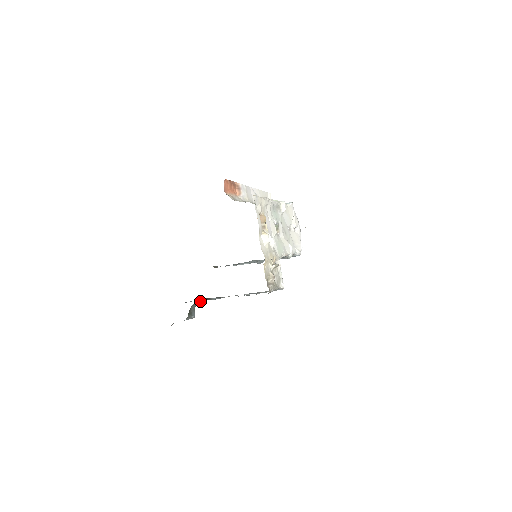
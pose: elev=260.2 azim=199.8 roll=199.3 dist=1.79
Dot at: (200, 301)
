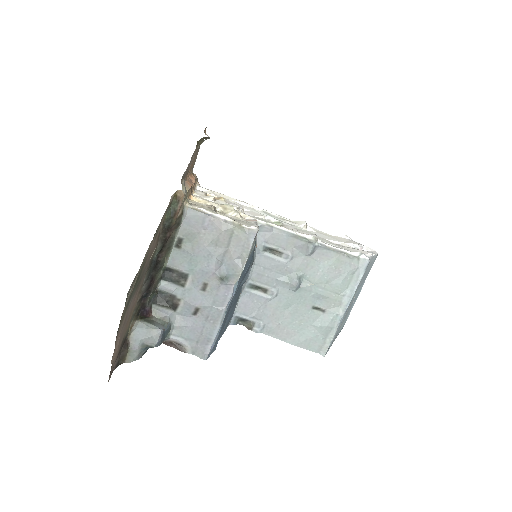
Dot at: (171, 312)
